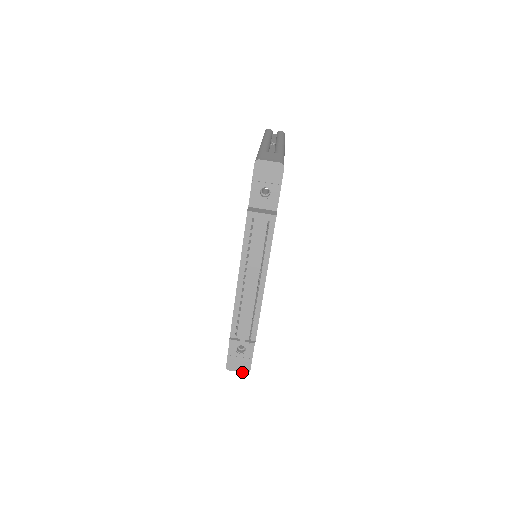
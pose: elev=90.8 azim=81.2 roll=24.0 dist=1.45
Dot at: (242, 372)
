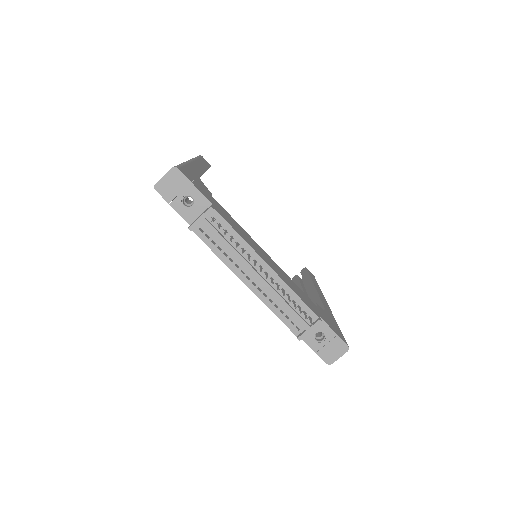
Dot at: (343, 354)
